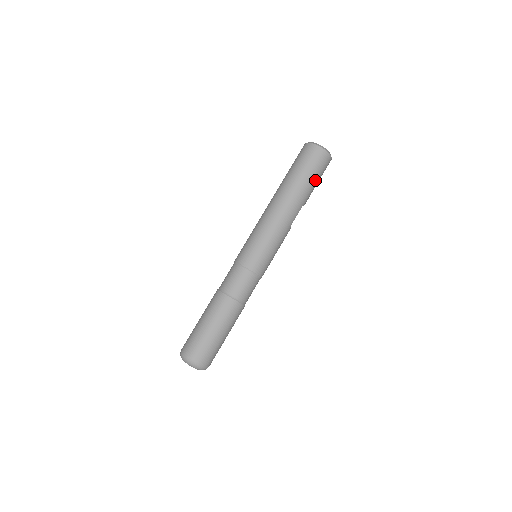
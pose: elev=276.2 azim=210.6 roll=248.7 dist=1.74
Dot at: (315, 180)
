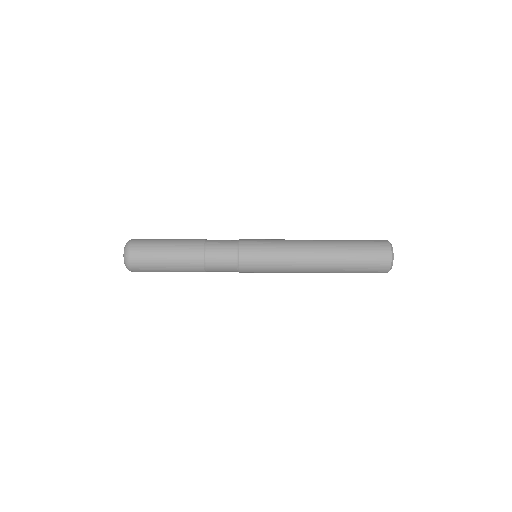
Dot at: (356, 272)
